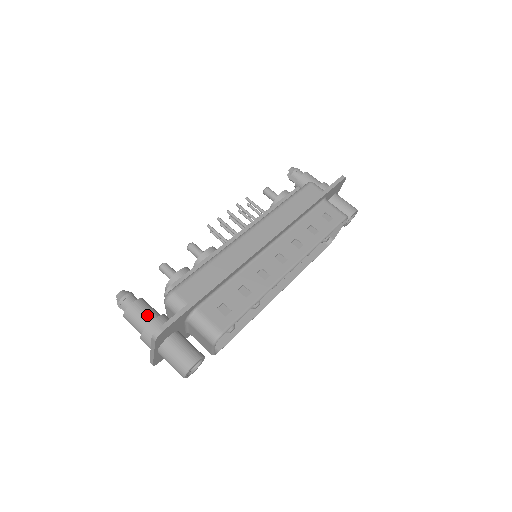
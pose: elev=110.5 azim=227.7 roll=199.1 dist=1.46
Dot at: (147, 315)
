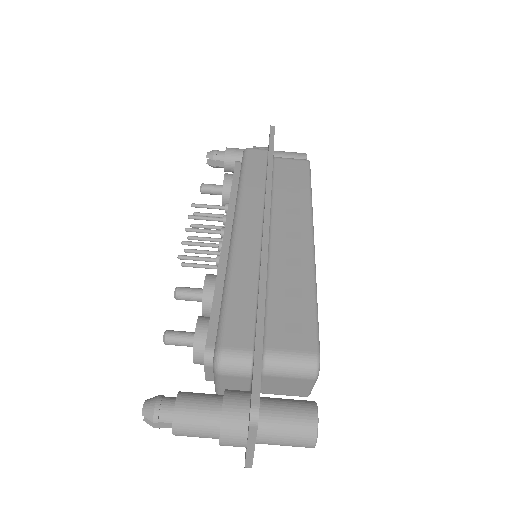
Dot at: (207, 406)
